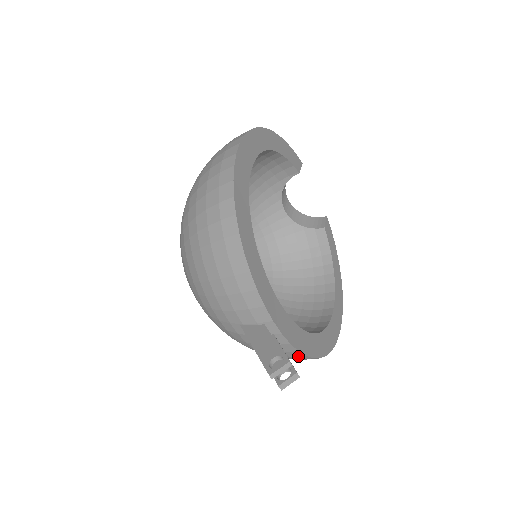
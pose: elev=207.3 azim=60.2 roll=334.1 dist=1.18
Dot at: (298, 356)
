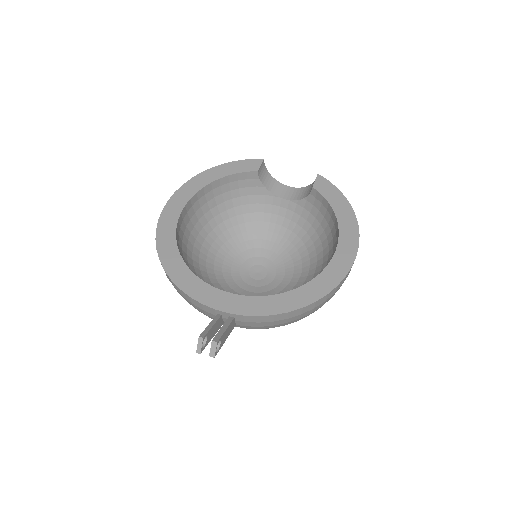
Dot at: (273, 318)
